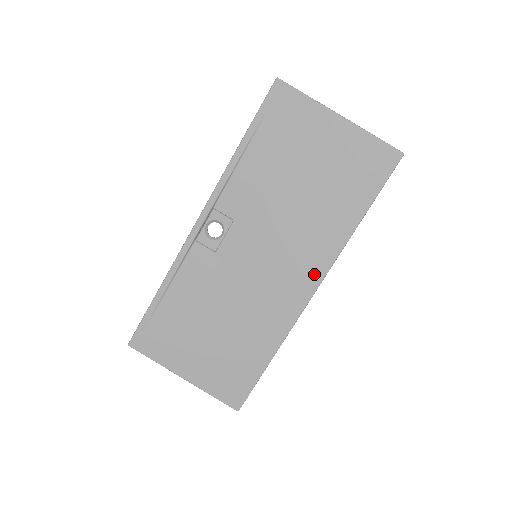
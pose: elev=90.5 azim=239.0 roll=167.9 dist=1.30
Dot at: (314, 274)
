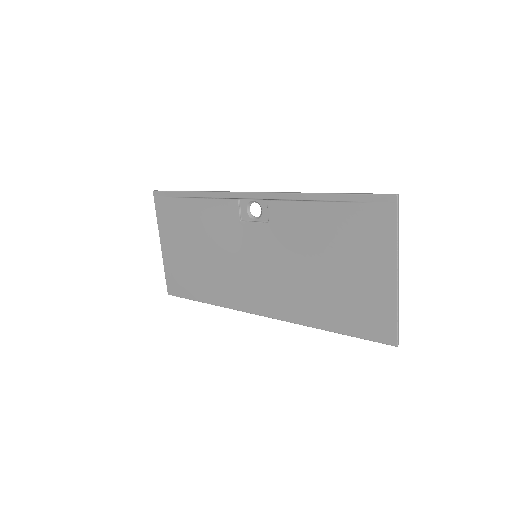
Dot at: (271, 309)
